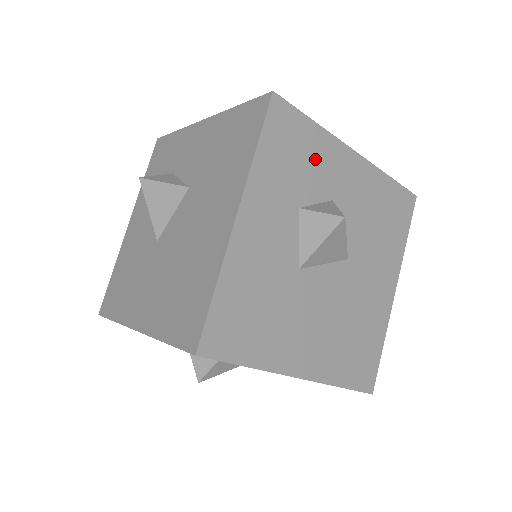
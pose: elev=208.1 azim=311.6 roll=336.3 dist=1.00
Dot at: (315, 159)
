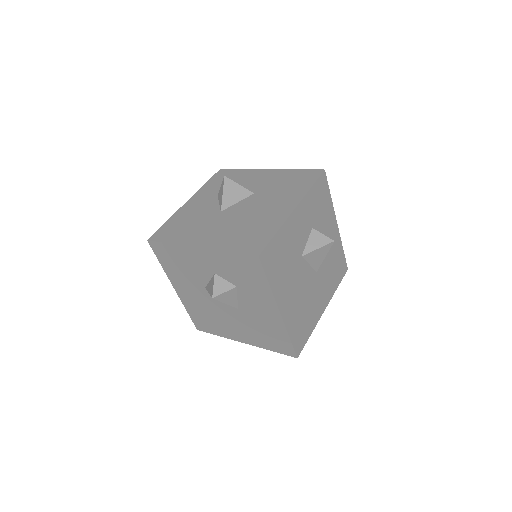
Dot at: (325, 212)
